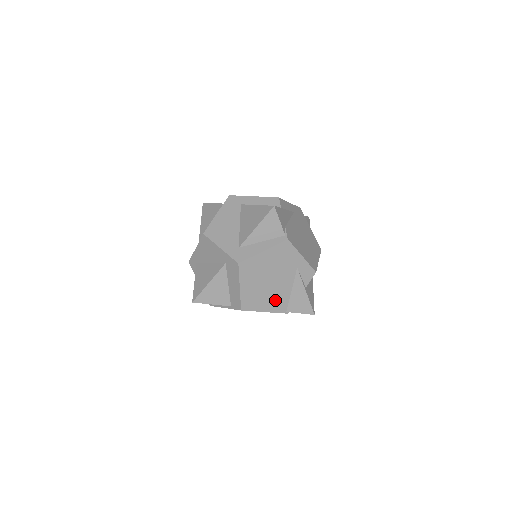
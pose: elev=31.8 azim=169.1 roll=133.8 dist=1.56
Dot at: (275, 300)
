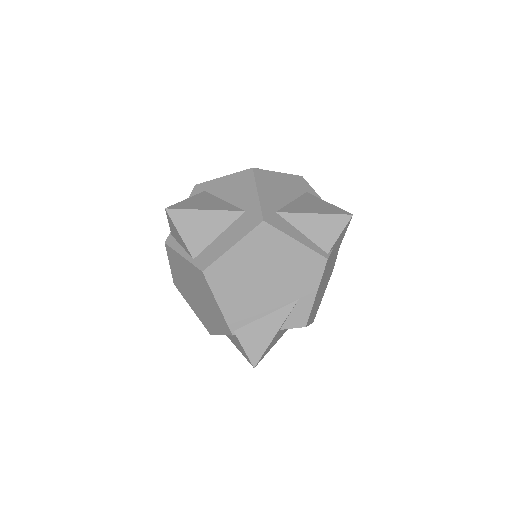
Dot at: (241, 305)
